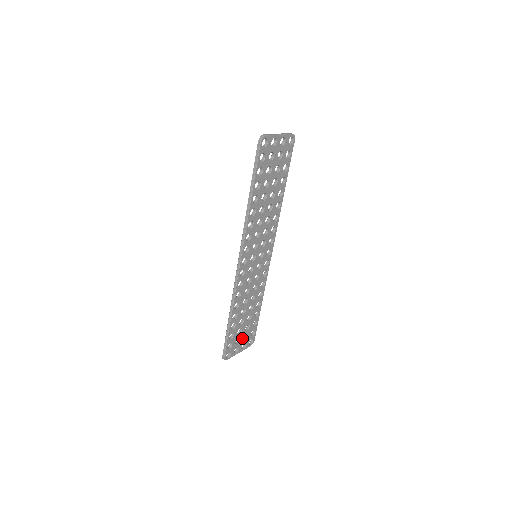
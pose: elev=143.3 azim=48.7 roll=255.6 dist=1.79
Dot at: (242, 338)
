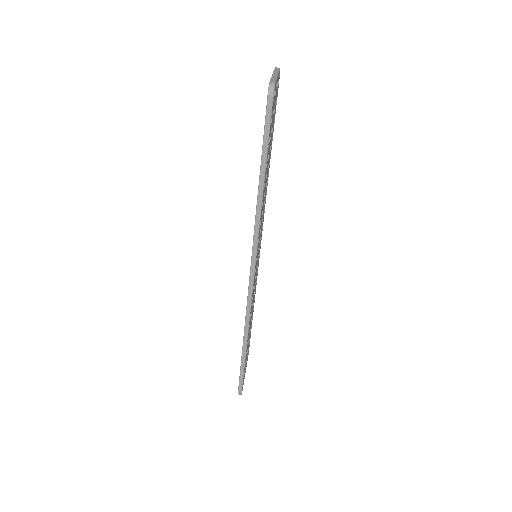
Dot at: occluded
